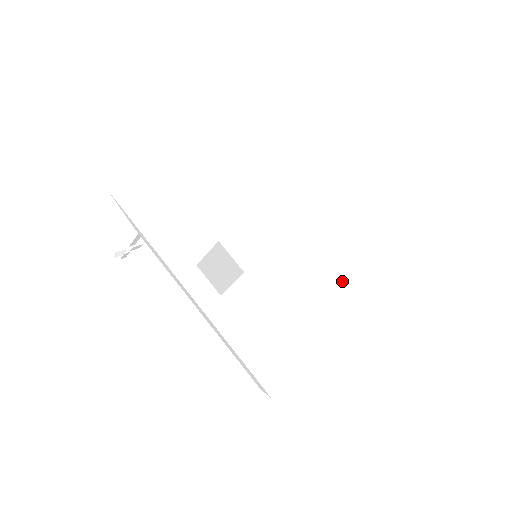
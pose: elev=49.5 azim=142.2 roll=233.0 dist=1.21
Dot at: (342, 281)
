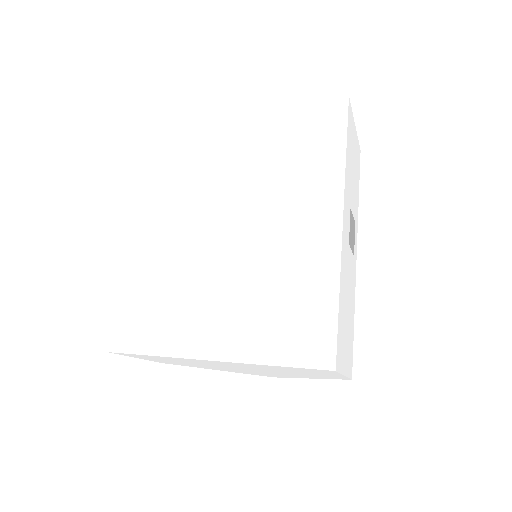
Dot at: (178, 312)
